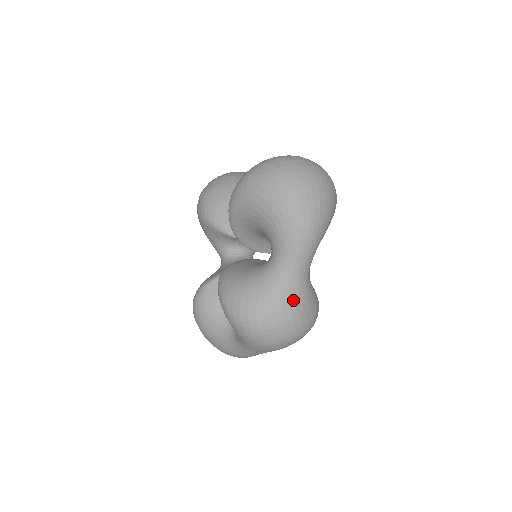
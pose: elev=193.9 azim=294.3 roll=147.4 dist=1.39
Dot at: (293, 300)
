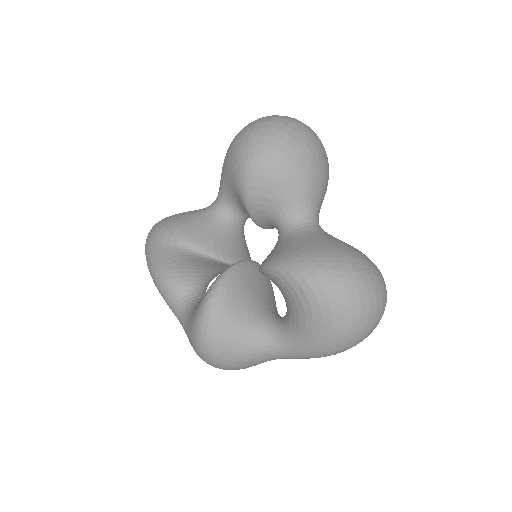
Dot at: occluded
